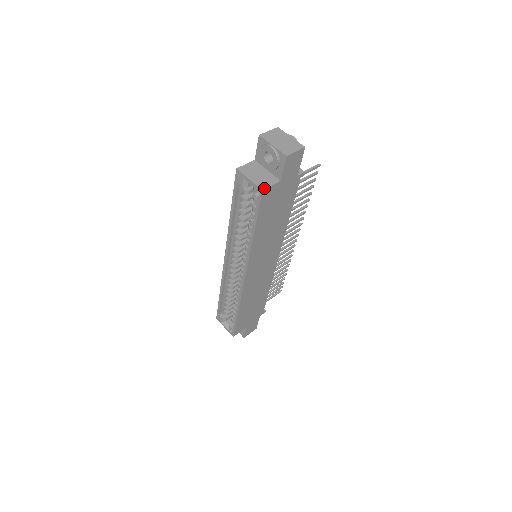
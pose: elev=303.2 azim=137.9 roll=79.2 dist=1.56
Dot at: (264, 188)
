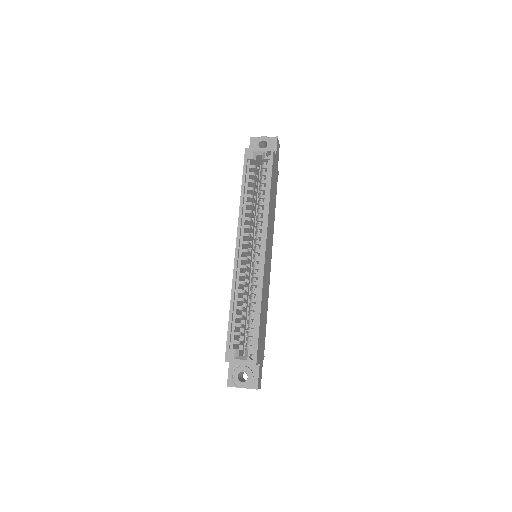
Dot at: (273, 149)
